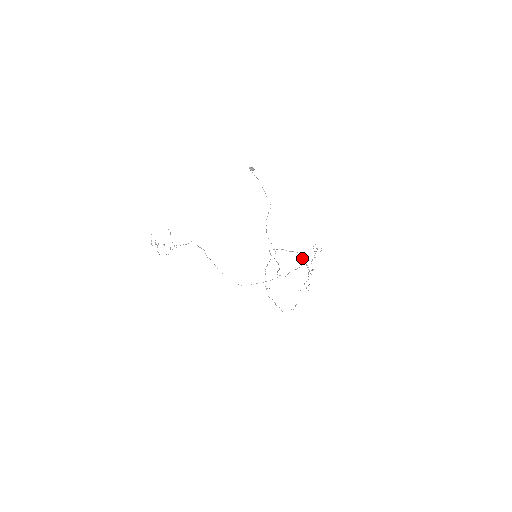
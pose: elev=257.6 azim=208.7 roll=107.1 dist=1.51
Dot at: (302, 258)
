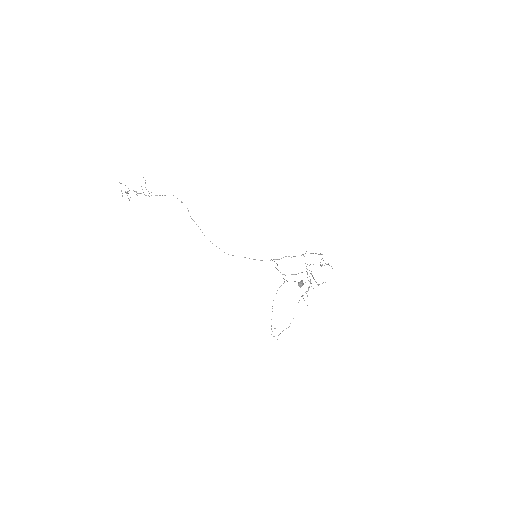
Dot at: (307, 272)
